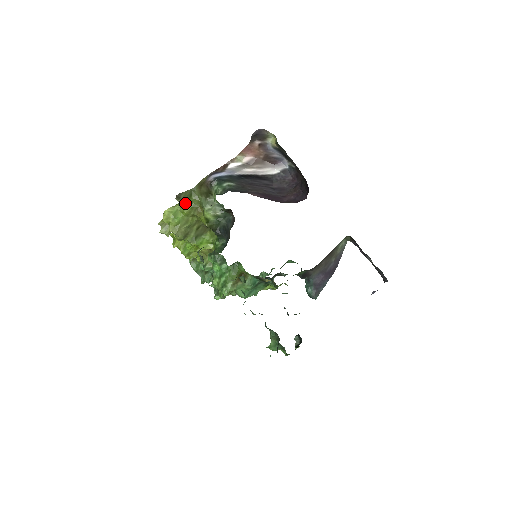
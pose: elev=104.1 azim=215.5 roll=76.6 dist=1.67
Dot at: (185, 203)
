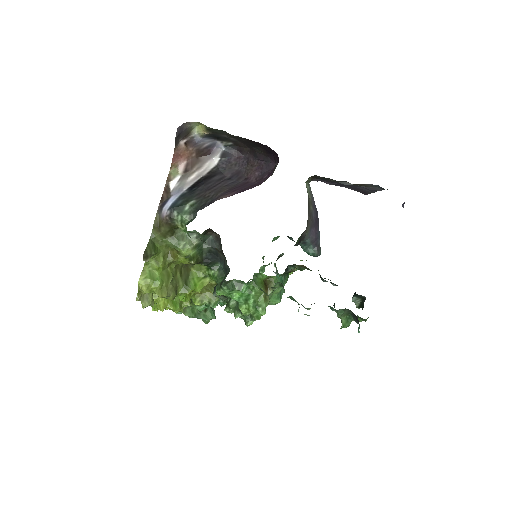
Dot at: (153, 258)
